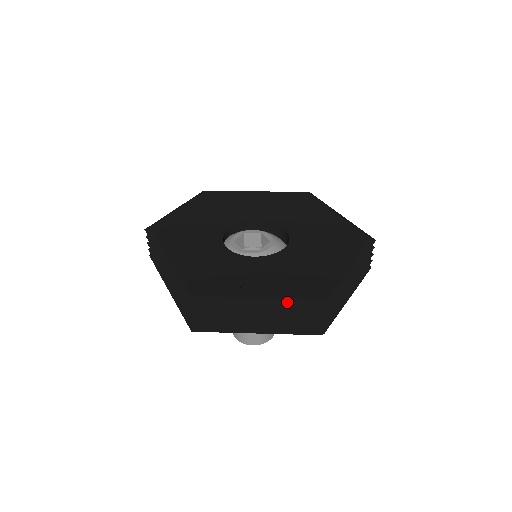
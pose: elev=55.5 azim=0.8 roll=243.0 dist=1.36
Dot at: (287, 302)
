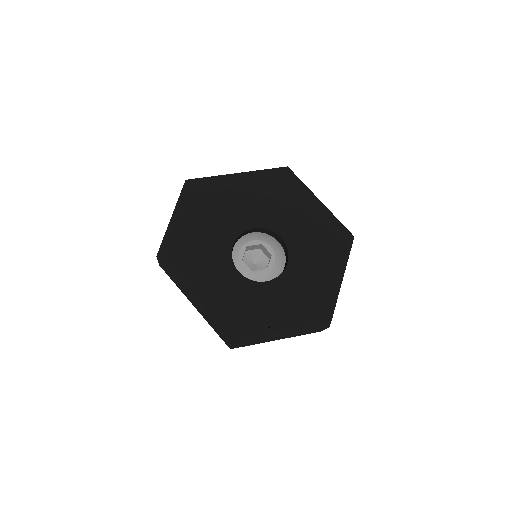
Dot at: (303, 330)
